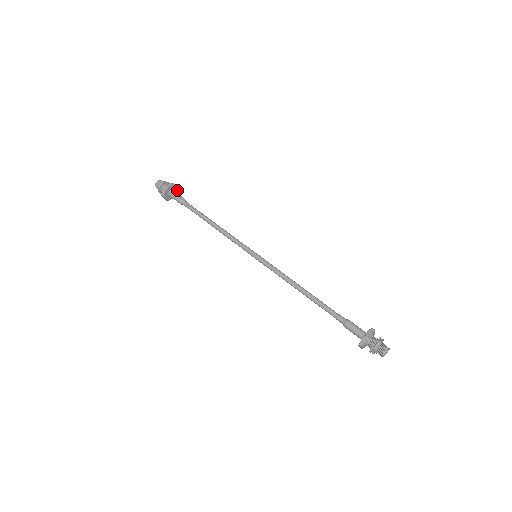
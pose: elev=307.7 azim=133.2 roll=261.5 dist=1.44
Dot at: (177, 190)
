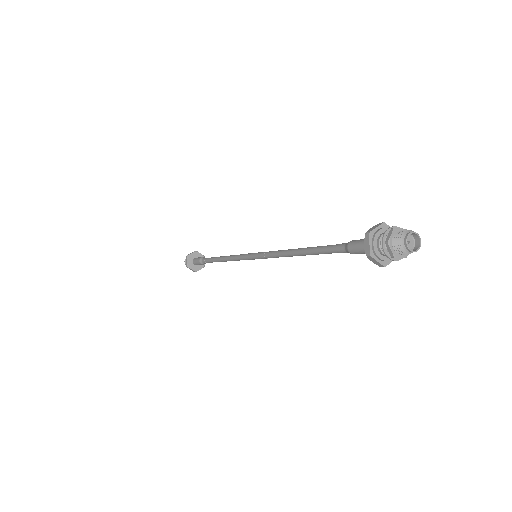
Dot at: occluded
